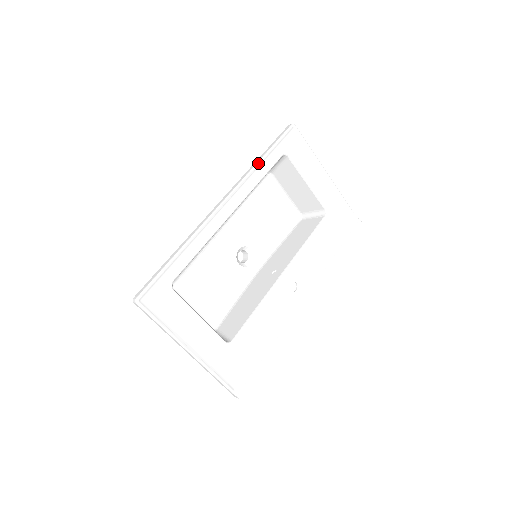
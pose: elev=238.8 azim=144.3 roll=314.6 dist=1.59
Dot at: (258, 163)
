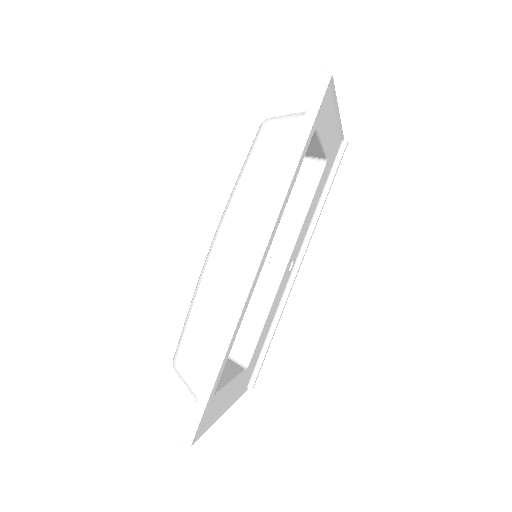
Dot at: (292, 178)
